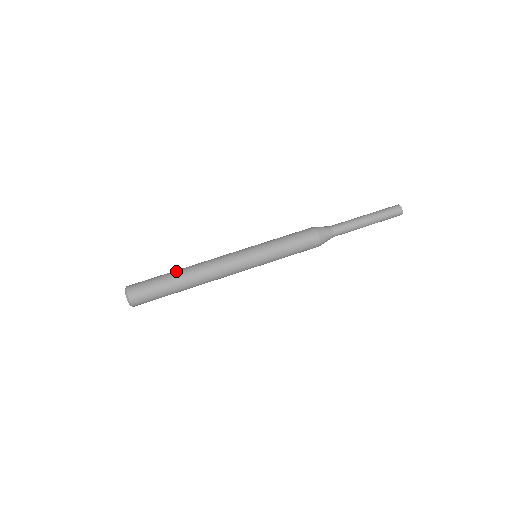
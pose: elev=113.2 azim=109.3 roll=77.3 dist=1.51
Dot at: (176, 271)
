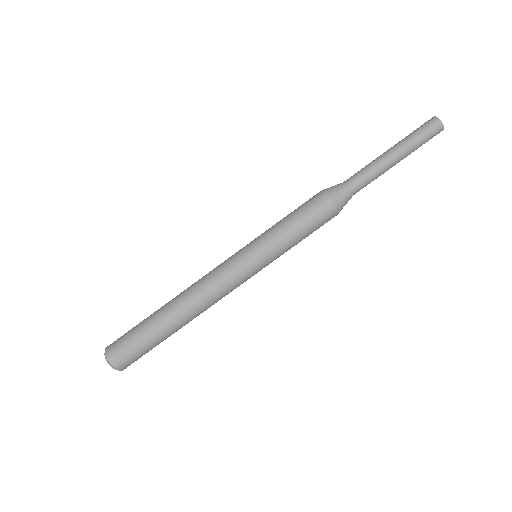
Dot at: (160, 314)
